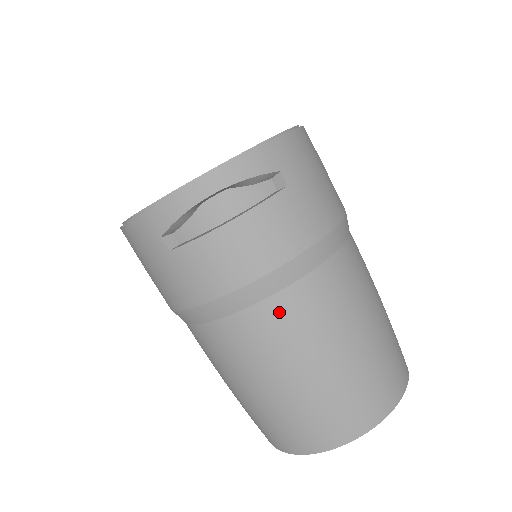
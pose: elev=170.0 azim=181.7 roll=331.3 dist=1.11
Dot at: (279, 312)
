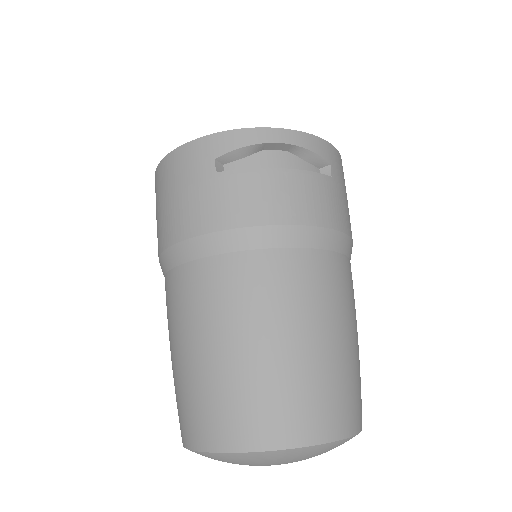
Dot at: (290, 266)
